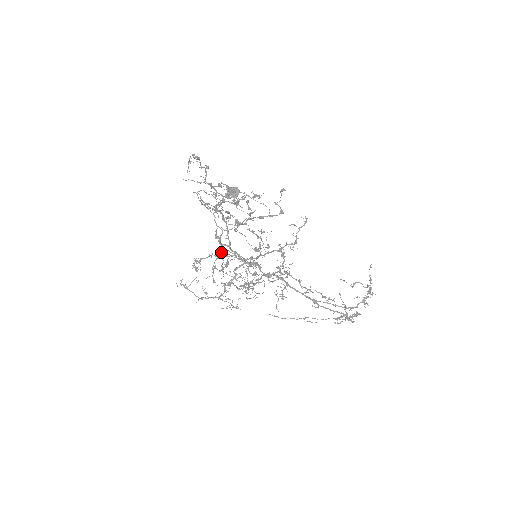
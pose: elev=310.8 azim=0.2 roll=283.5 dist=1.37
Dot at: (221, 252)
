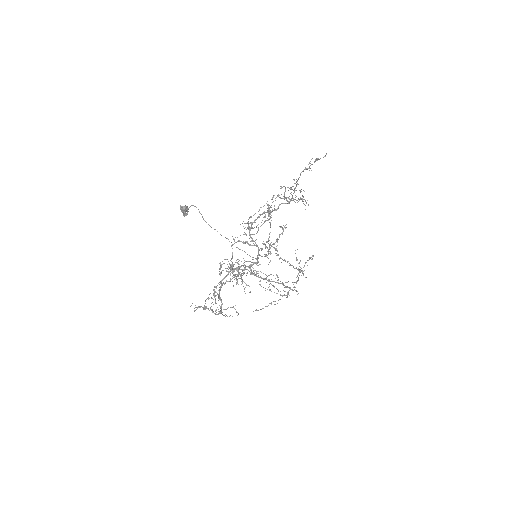
Dot at: occluded
